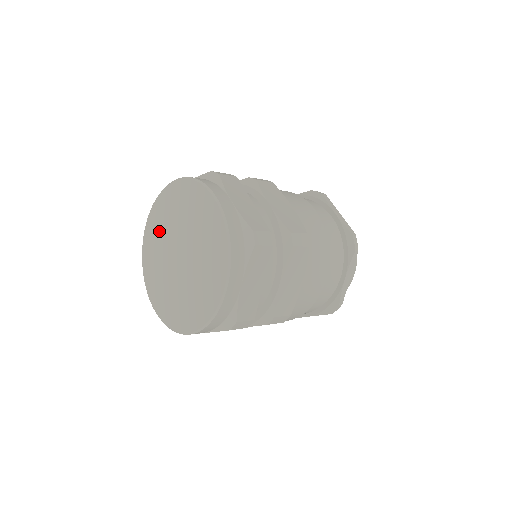
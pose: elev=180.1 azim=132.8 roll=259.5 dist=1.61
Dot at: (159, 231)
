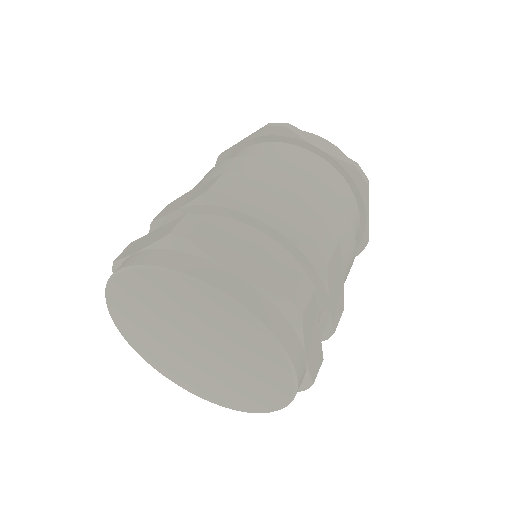
Dot at: (161, 302)
